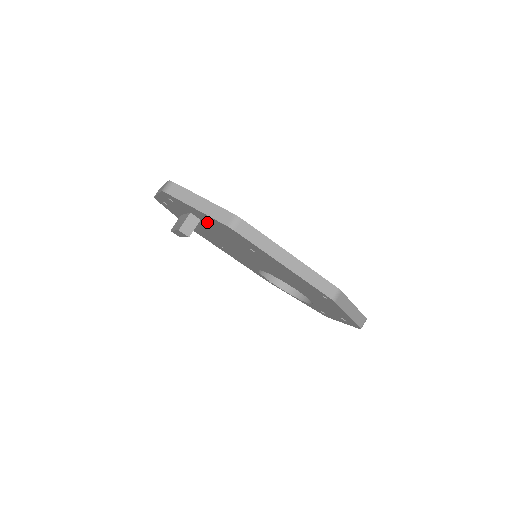
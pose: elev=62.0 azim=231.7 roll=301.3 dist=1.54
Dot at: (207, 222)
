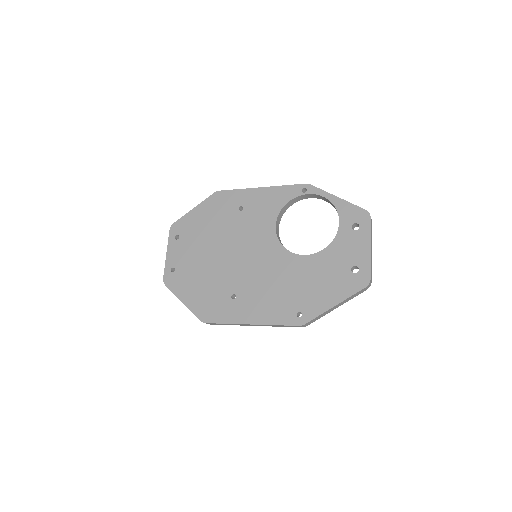
Dot at: occluded
